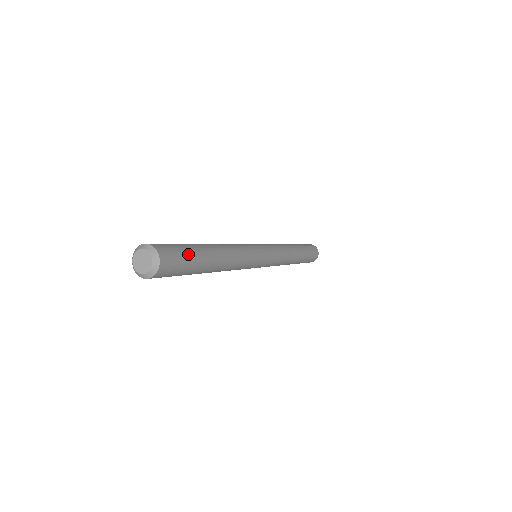
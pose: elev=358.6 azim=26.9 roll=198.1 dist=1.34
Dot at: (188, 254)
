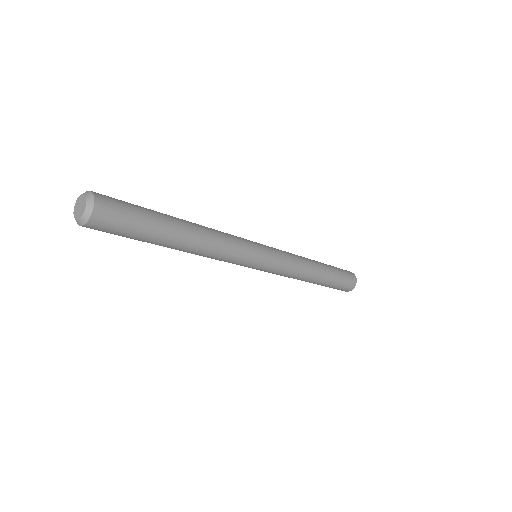
Dot at: (136, 206)
